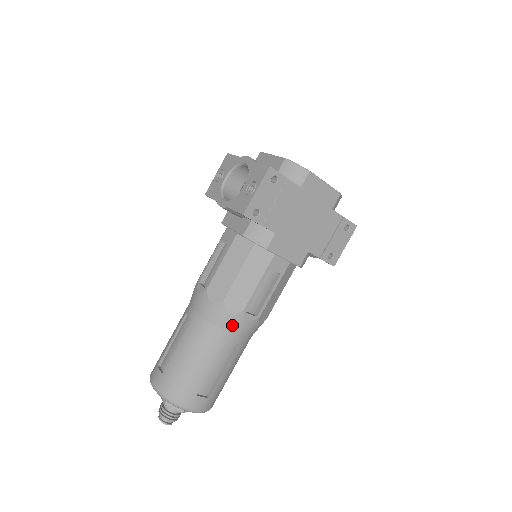
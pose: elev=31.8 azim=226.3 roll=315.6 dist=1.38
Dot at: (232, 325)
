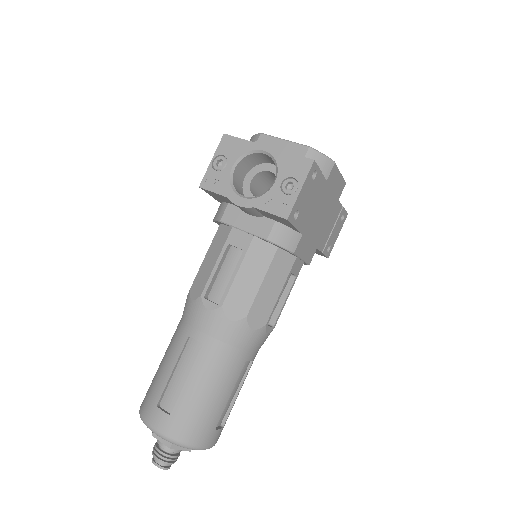
Dot at: (253, 342)
